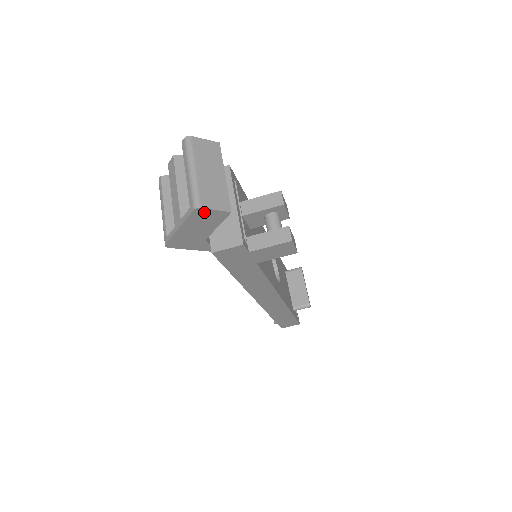
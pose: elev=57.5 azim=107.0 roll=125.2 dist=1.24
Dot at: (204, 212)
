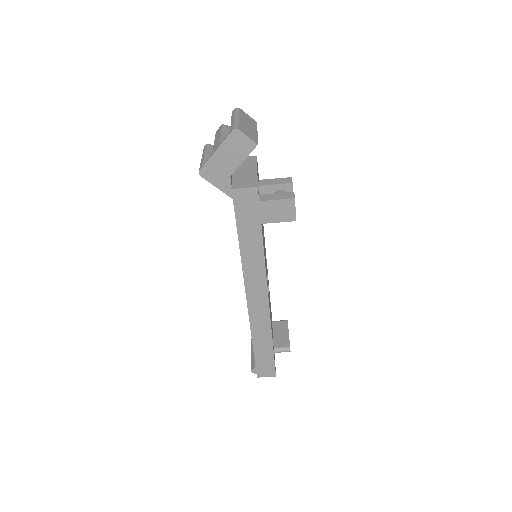
Dot at: (239, 136)
